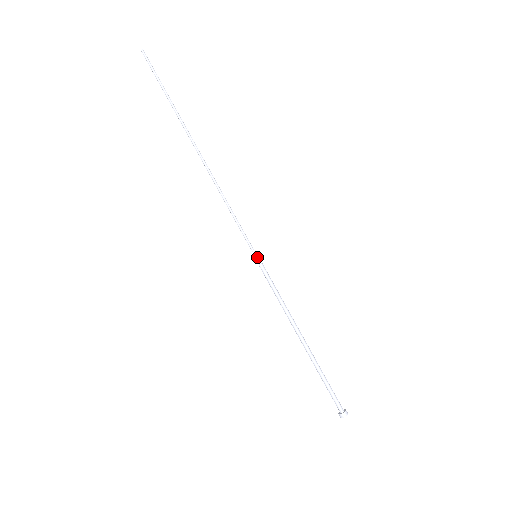
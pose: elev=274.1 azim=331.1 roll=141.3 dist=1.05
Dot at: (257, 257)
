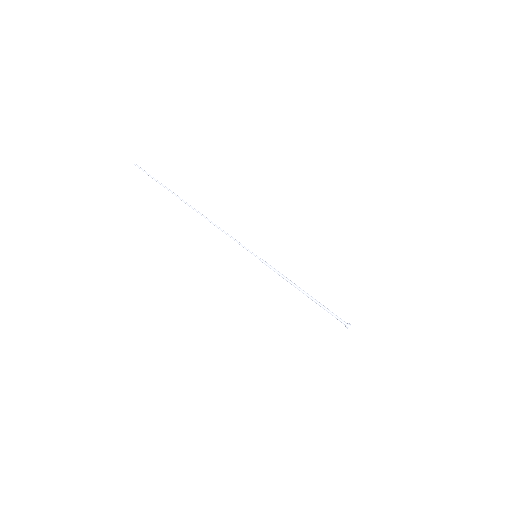
Dot at: (257, 256)
